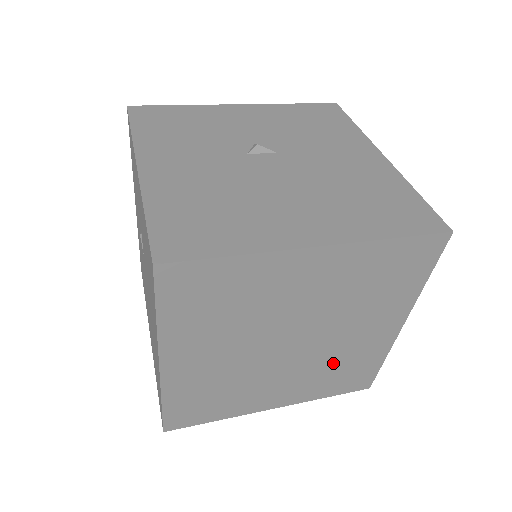
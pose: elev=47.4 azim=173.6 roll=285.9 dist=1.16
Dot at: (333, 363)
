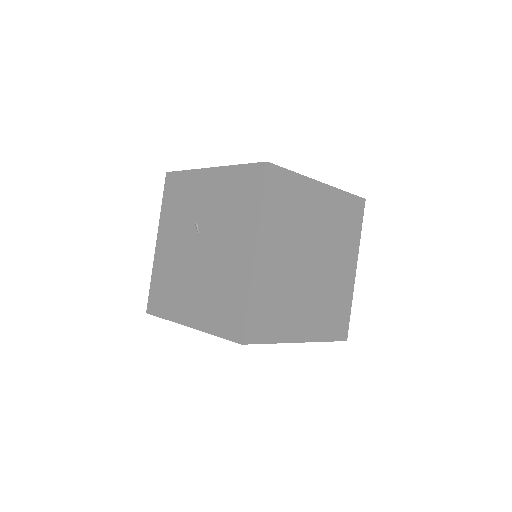
Dot at: (329, 296)
